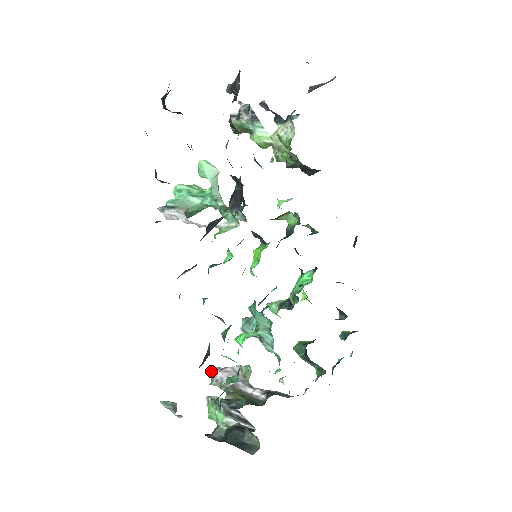
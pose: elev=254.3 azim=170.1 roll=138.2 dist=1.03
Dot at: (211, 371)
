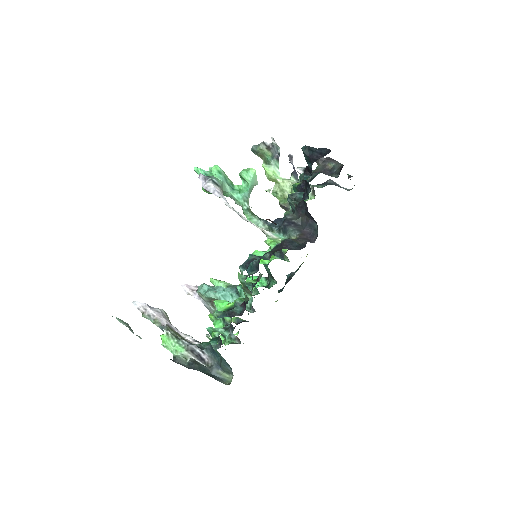
Dot at: (140, 305)
